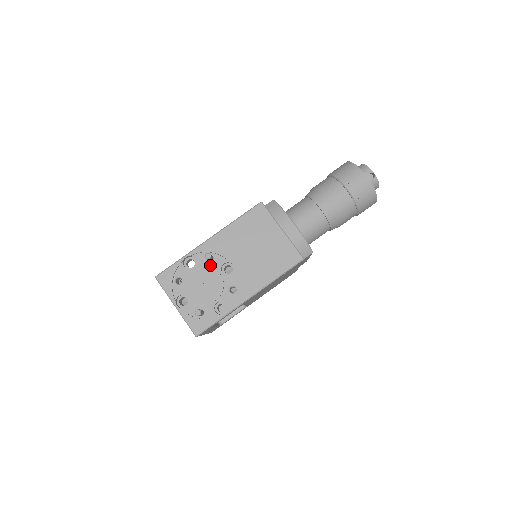
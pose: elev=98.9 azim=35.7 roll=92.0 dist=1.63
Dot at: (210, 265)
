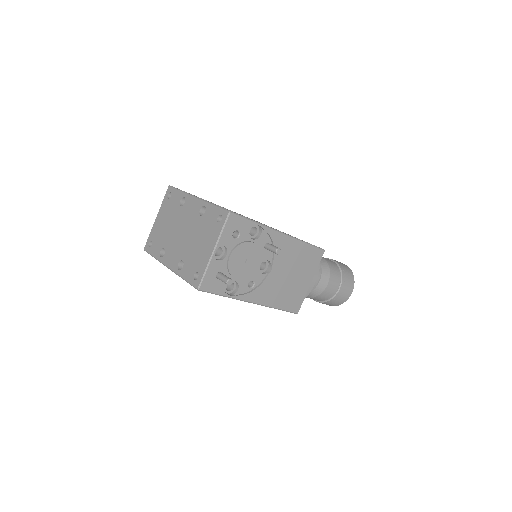
Dot at: (262, 250)
